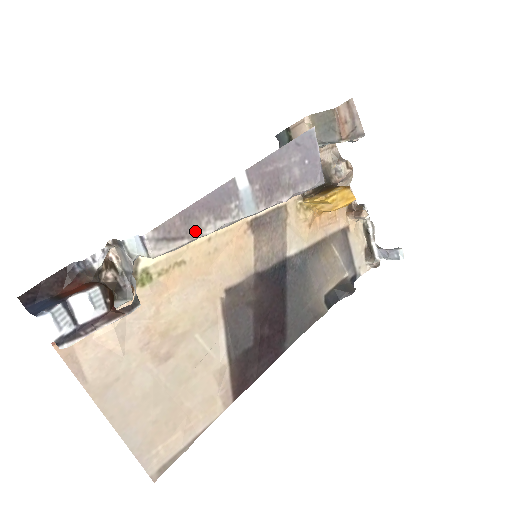
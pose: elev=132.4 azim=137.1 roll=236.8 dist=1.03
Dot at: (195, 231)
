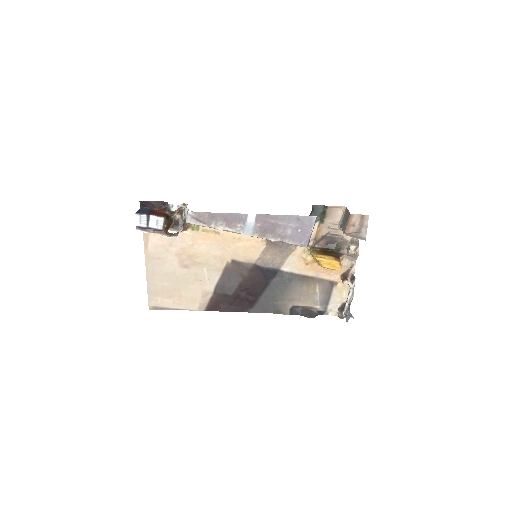
Dot at: (213, 224)
